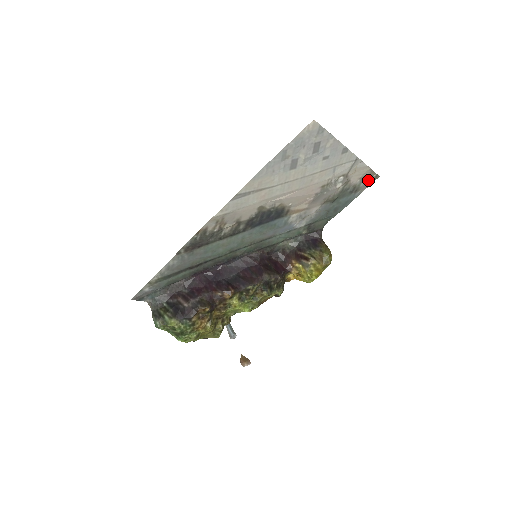
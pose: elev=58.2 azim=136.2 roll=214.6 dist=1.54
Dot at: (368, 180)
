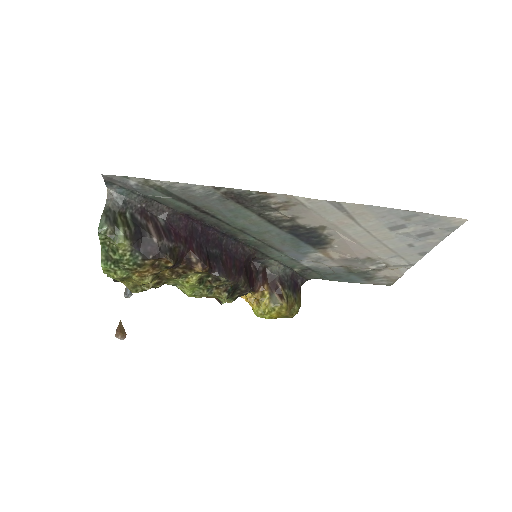
Dot at: (384, 281)
